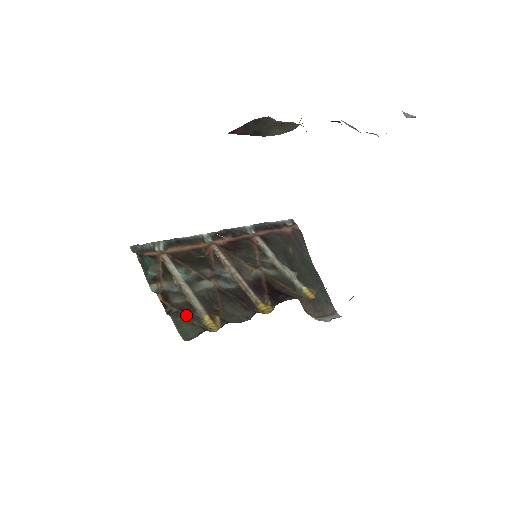
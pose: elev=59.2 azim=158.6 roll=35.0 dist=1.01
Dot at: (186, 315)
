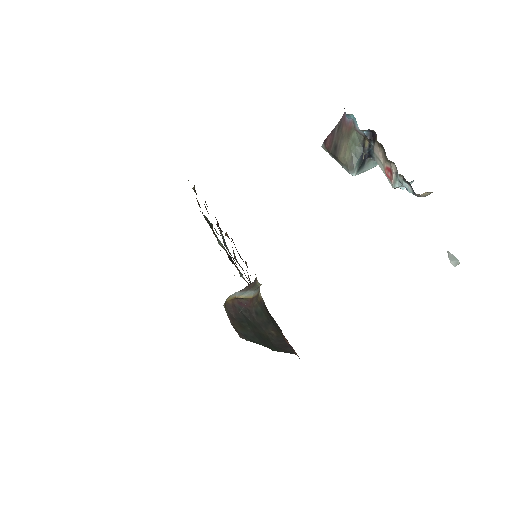
Dot at: occluded
